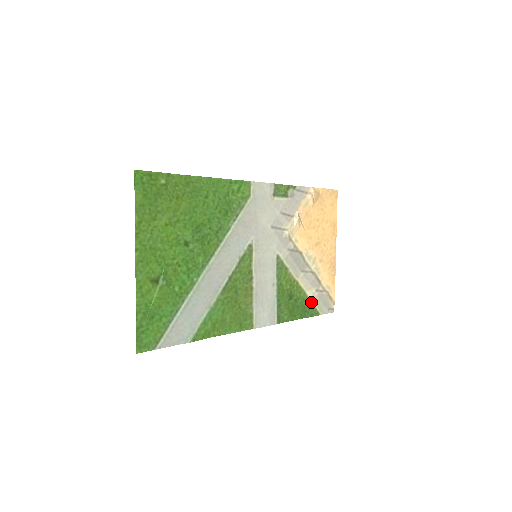
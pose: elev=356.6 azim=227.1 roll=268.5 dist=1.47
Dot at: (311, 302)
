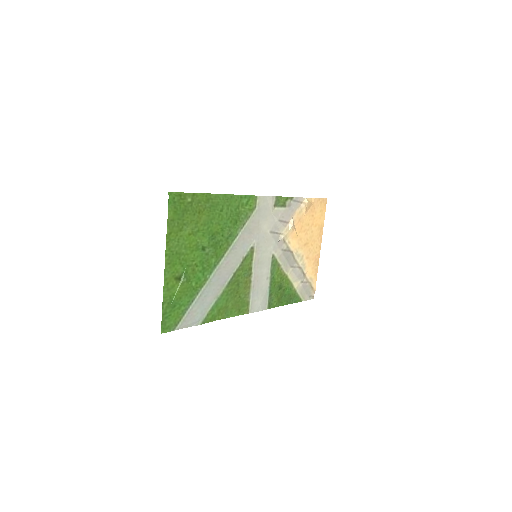
Dot at: (296, 291)
